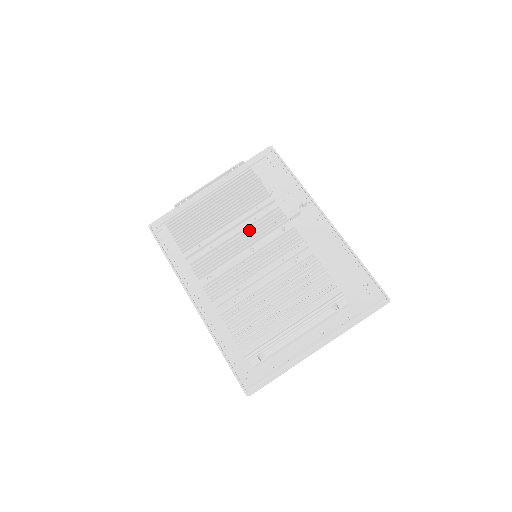
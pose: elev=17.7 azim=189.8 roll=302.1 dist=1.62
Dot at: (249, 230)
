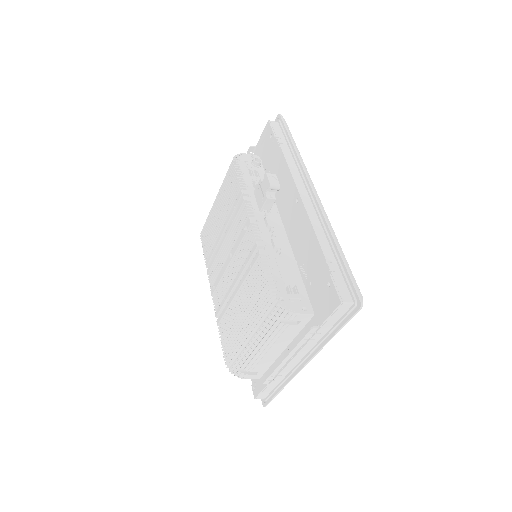
Dot at: (232, 233)
